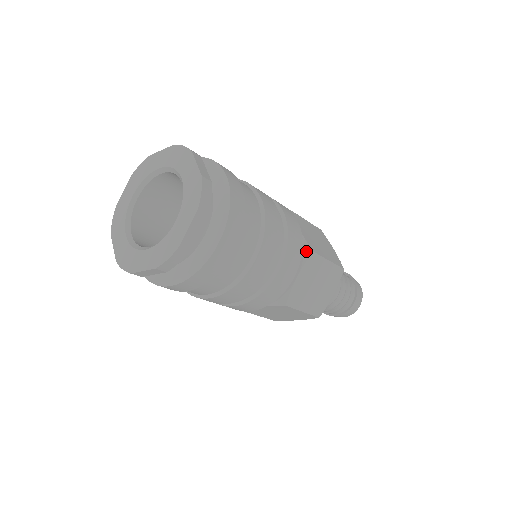
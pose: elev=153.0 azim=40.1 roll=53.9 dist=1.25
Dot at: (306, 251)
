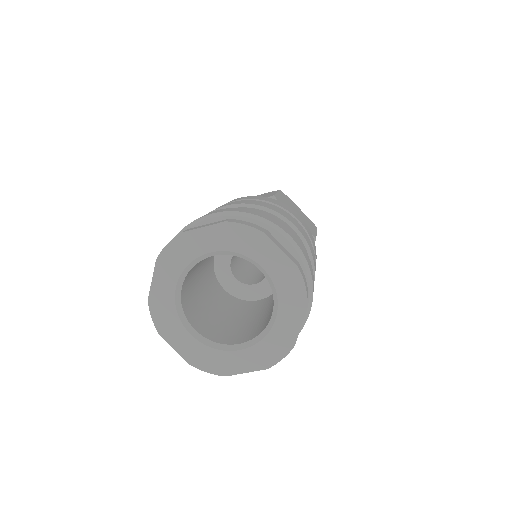
Dot at: occluded
